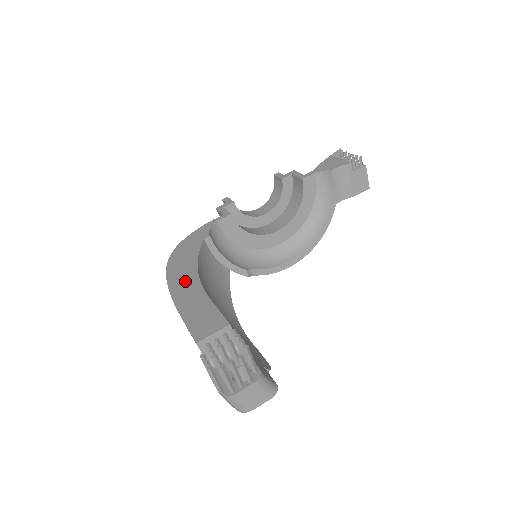
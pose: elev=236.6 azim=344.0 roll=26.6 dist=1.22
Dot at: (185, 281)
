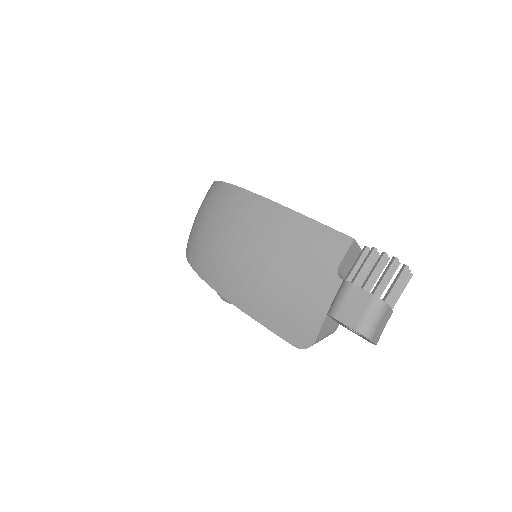
Dot at: occluded
